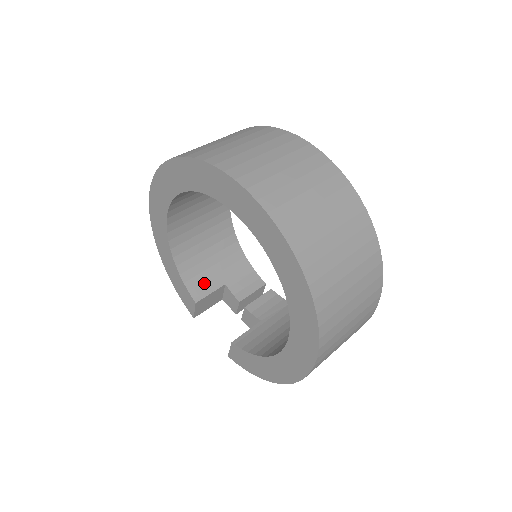
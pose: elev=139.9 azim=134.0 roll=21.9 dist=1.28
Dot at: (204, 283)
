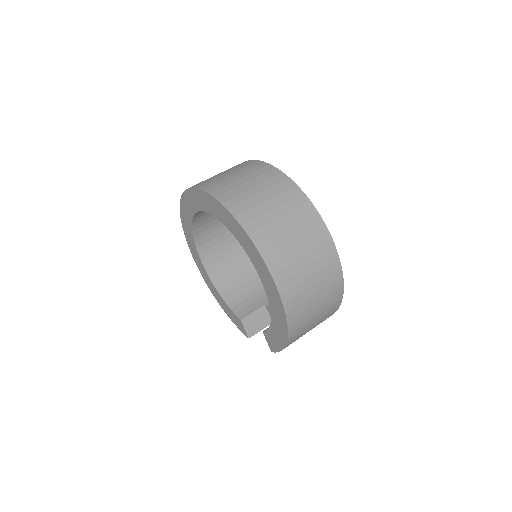
Dot at: (247, 306)
